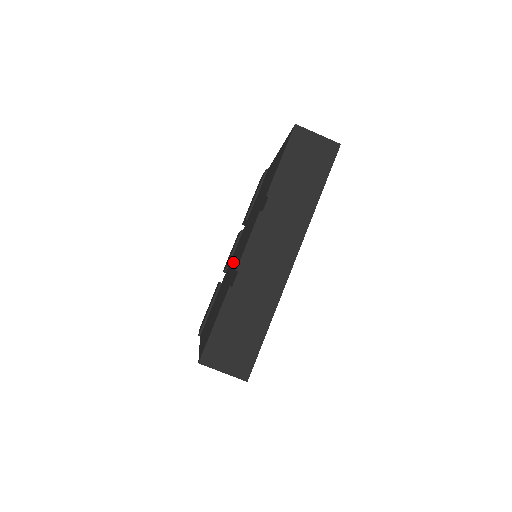
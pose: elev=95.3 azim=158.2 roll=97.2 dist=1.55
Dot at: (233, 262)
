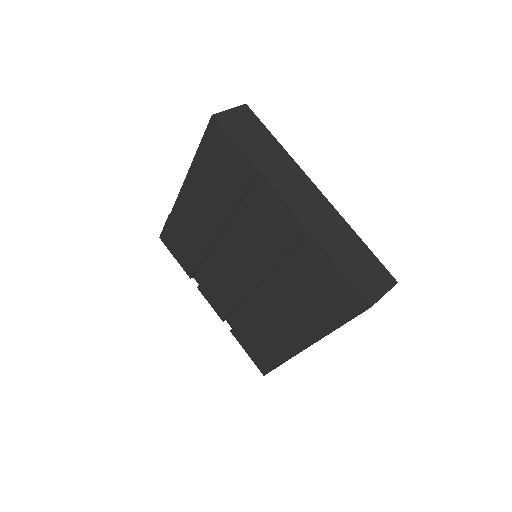
Dot at: (260, 268)
